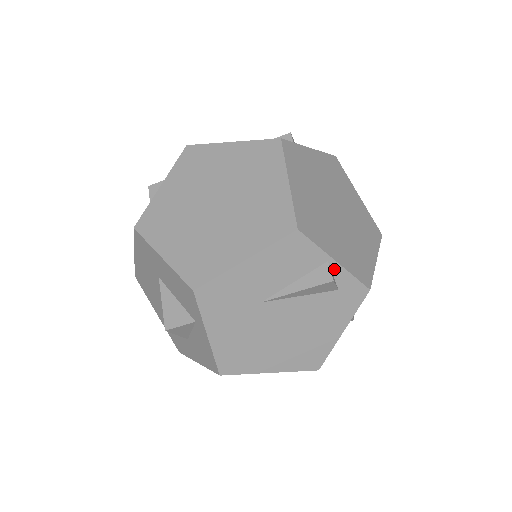
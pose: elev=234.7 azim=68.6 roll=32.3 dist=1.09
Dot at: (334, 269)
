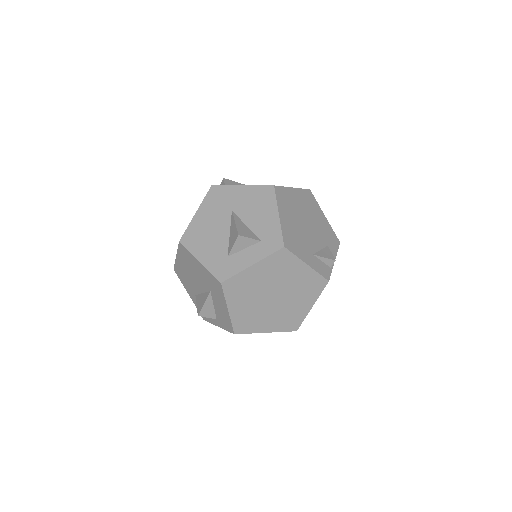
Dot at: occluded
